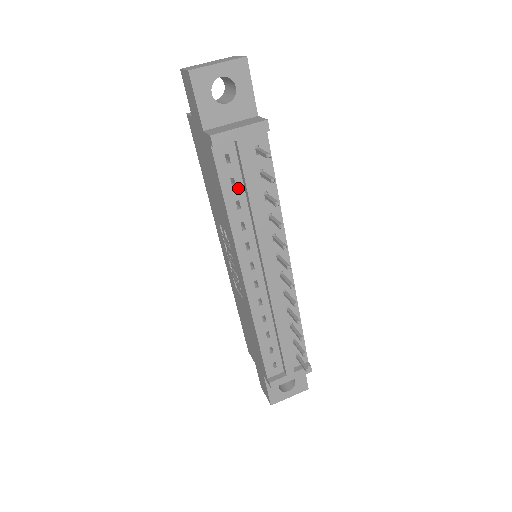
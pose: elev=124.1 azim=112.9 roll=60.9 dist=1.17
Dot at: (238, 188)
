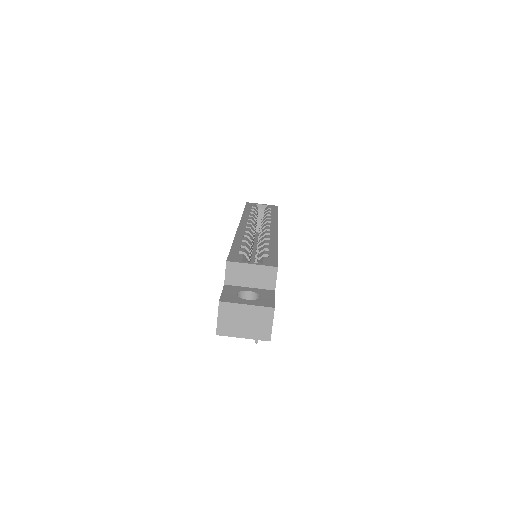
Dot at: occluded
